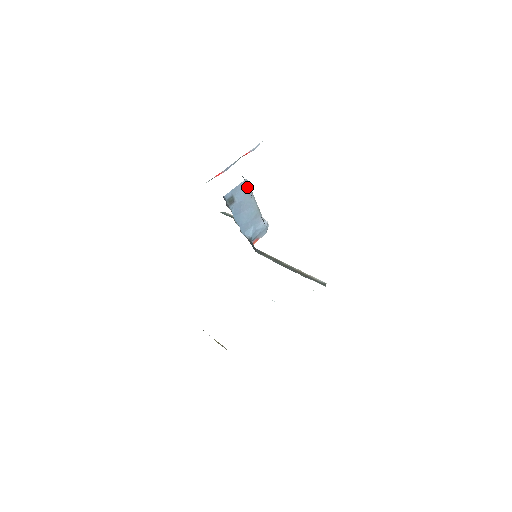
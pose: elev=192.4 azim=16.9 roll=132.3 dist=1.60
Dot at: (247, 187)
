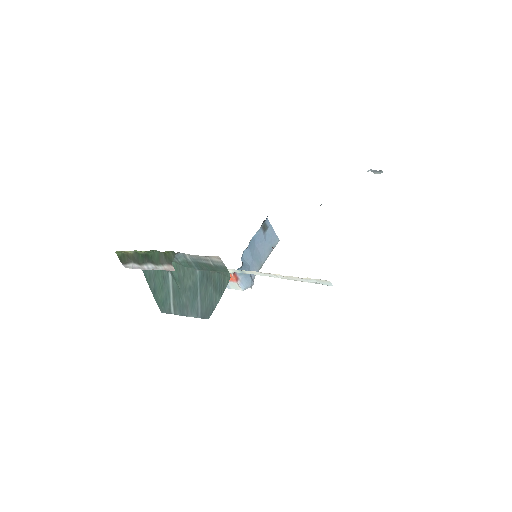
Dot at: (274, 244)
